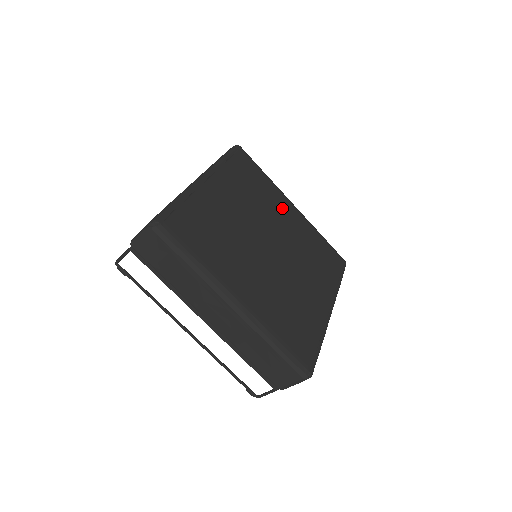
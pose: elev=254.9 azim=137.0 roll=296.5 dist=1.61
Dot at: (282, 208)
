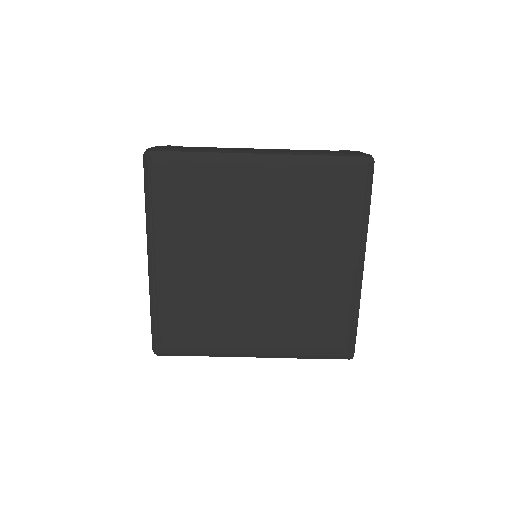
Dot at: (245, 189)
